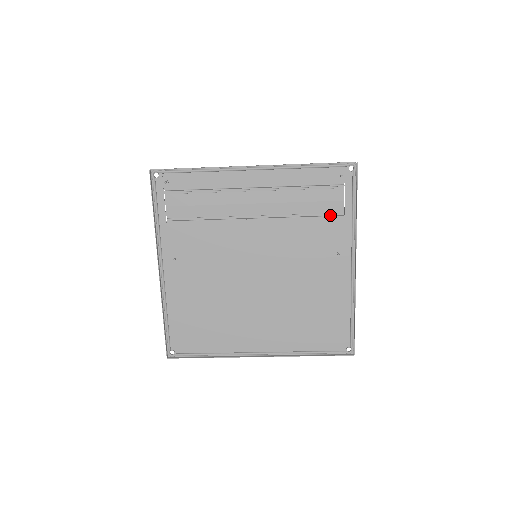
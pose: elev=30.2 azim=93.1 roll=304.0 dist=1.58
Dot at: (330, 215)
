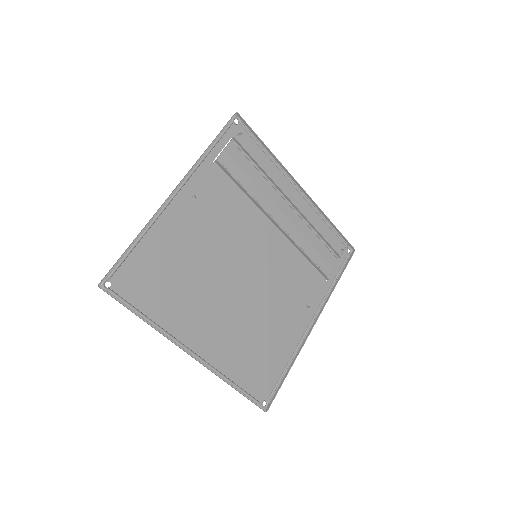
Dot at: (321, 271)
